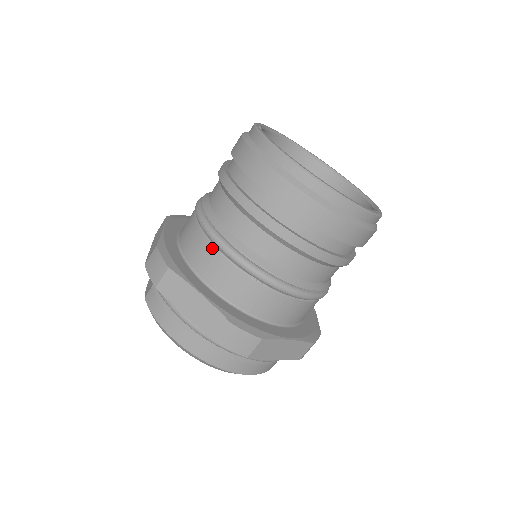
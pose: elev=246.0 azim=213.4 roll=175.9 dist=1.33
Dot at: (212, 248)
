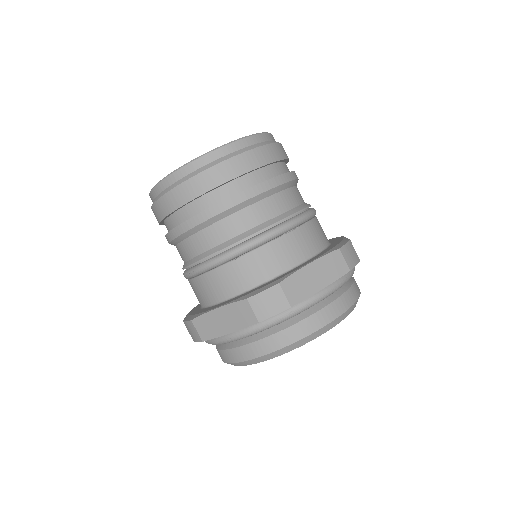
Dot at: (200, 279)
